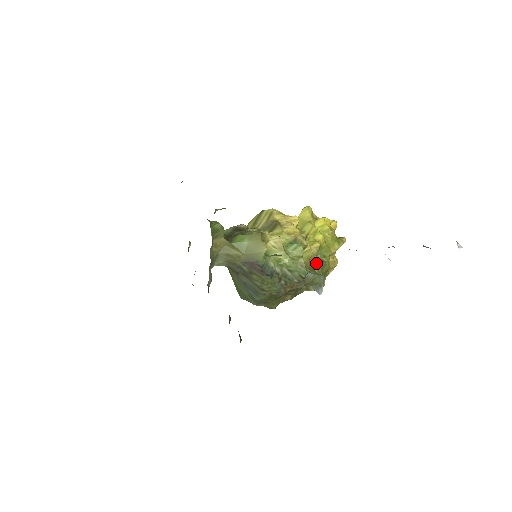
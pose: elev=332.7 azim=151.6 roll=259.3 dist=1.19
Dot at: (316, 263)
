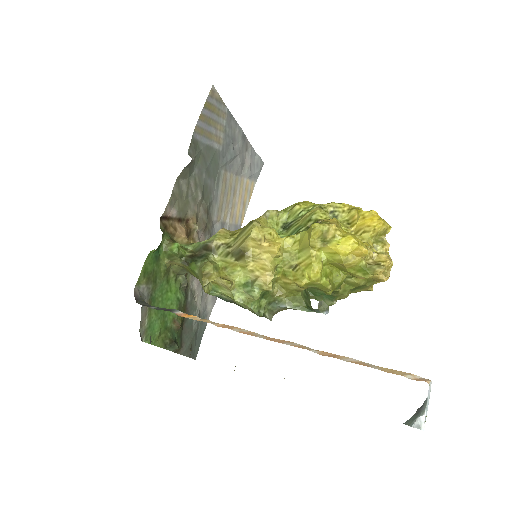
Dot at: occluded
